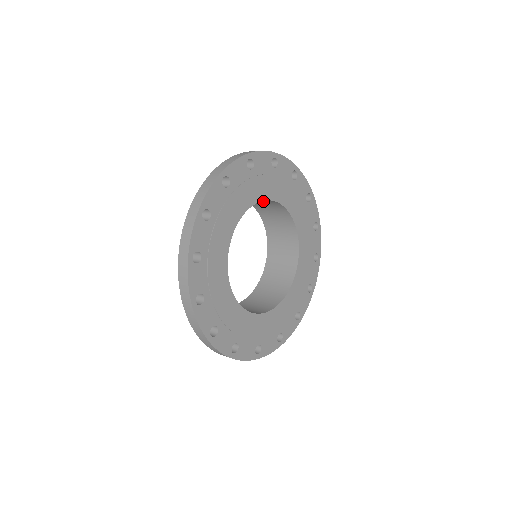
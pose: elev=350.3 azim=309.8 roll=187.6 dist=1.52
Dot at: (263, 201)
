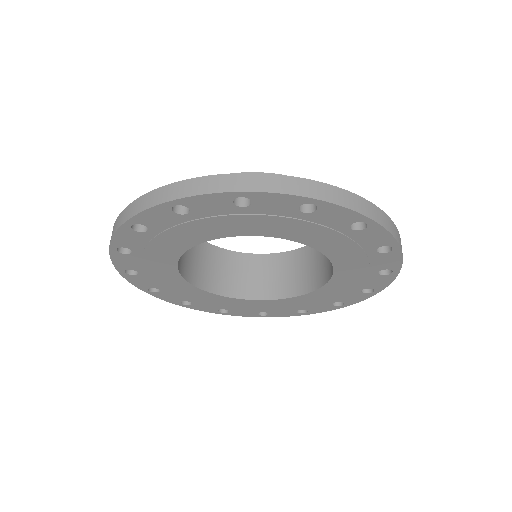
Dot at: occluded
